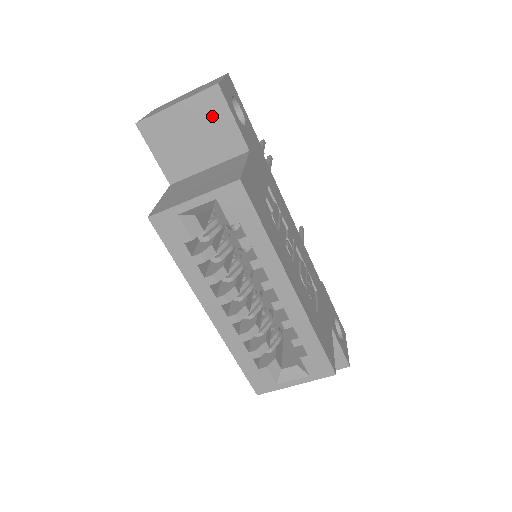
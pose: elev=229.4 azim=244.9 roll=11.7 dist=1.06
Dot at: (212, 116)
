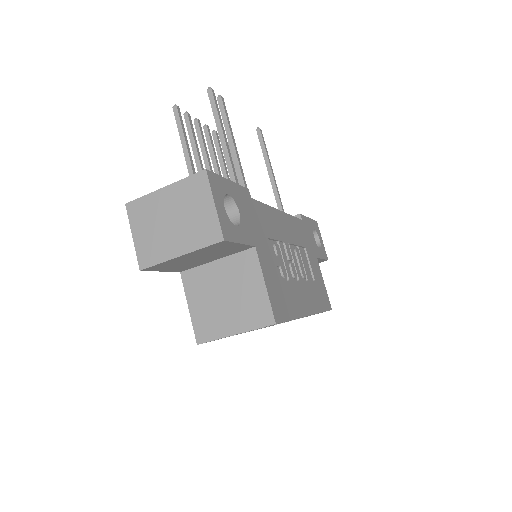
Dot at: (218, 249)
